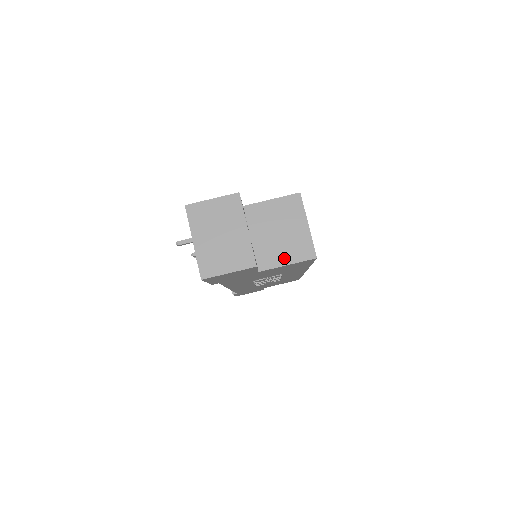
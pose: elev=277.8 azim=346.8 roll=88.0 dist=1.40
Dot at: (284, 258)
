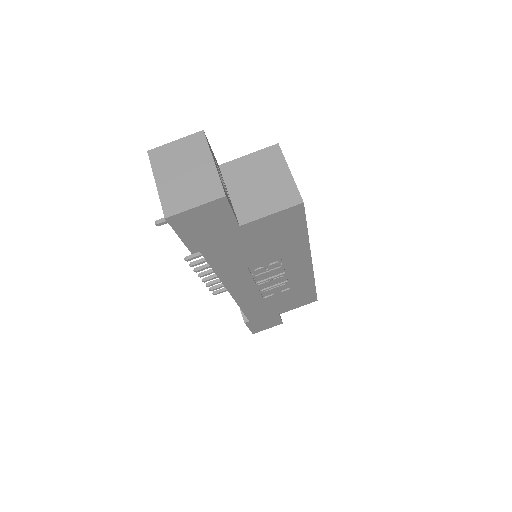
Dot at: (267, 208)
